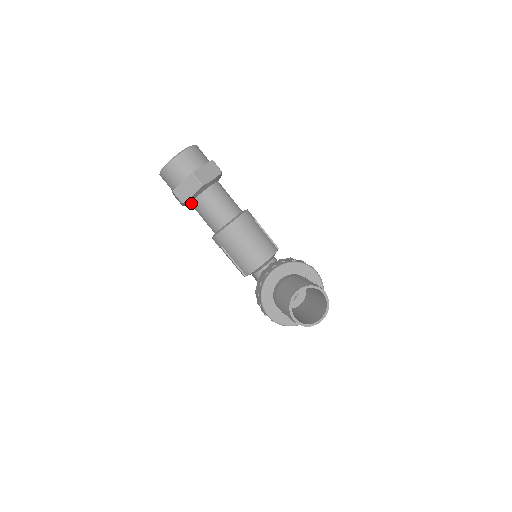
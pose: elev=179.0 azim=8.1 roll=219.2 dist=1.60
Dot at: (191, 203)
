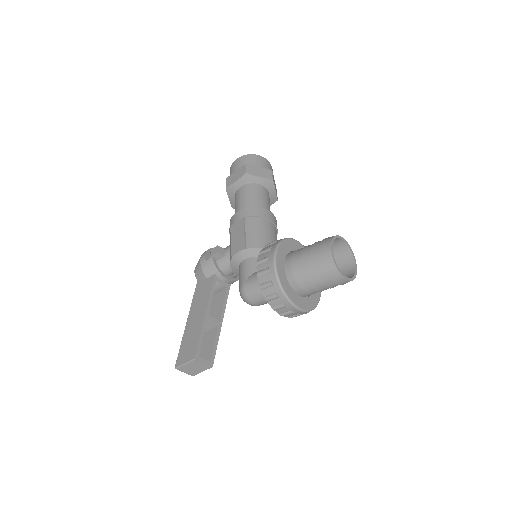
Dot at: (244, 185)
